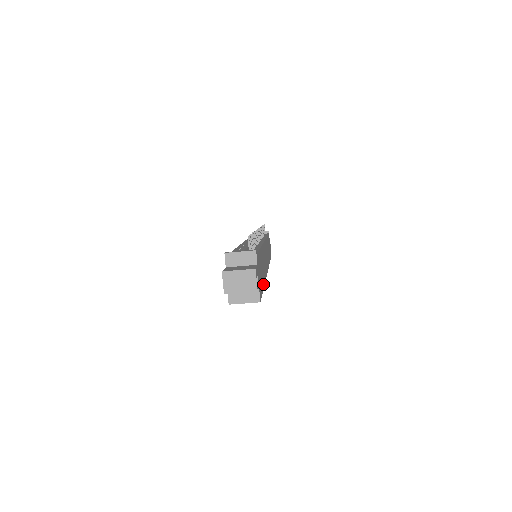
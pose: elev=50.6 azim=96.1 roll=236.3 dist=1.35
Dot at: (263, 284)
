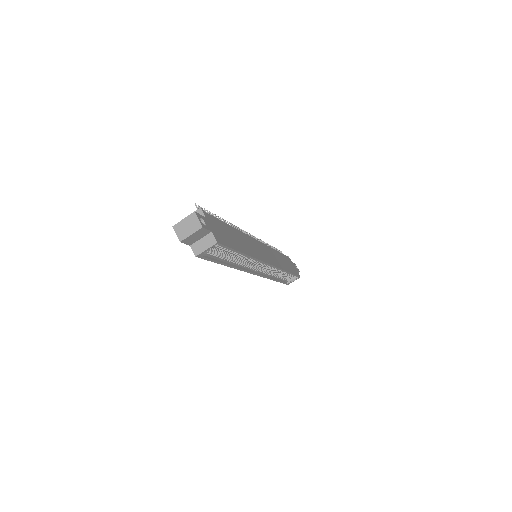
Dot at: (240, 250)
